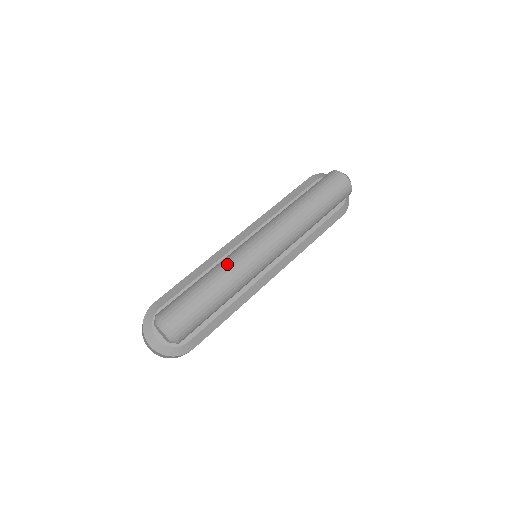
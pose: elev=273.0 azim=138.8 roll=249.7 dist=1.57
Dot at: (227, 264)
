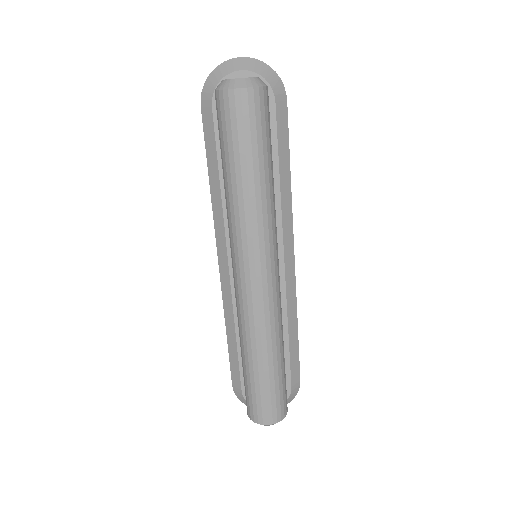
Dot at: (247, 335)
